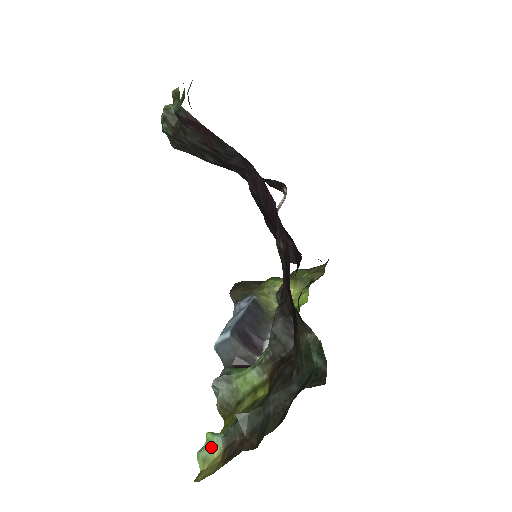
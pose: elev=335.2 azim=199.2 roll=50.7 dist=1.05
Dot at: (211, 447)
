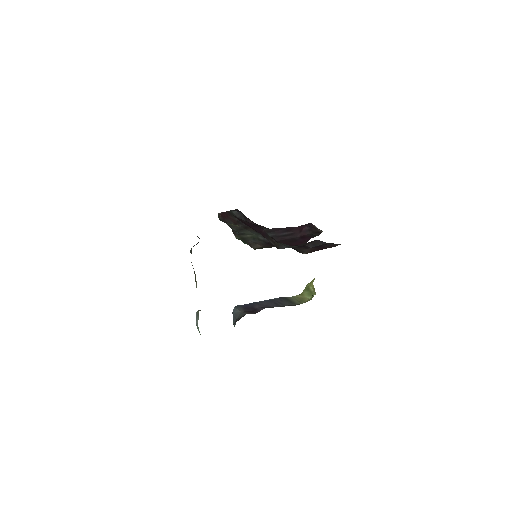
Dot at: occluded
